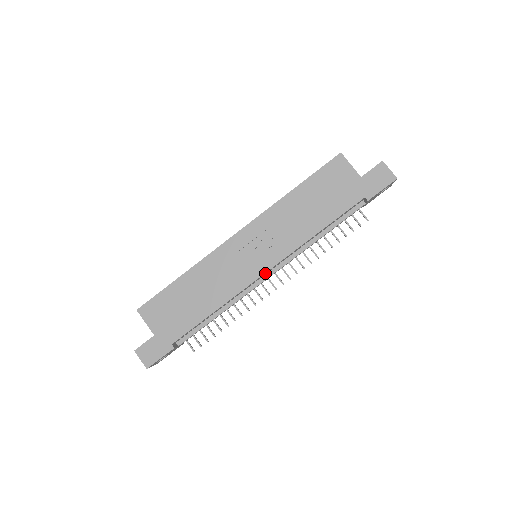
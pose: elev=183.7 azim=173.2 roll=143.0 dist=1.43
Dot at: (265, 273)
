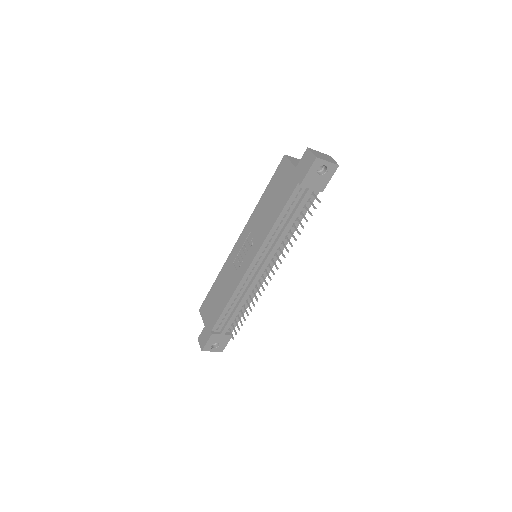
Dot at: (252, 266)
